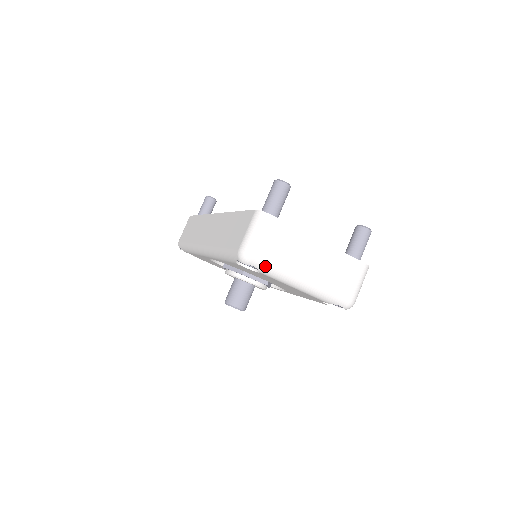
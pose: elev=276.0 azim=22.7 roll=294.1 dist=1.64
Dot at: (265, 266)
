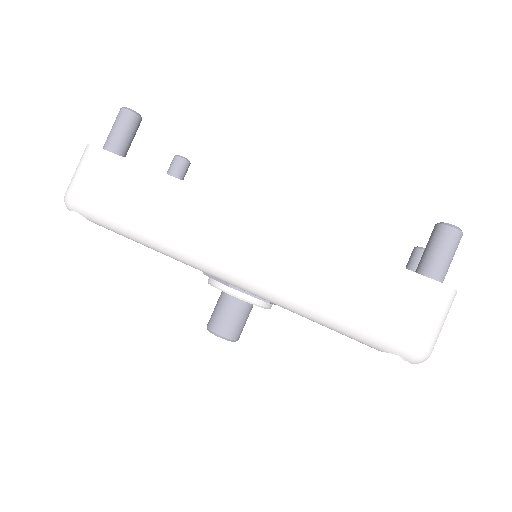
Dot at: occluded
